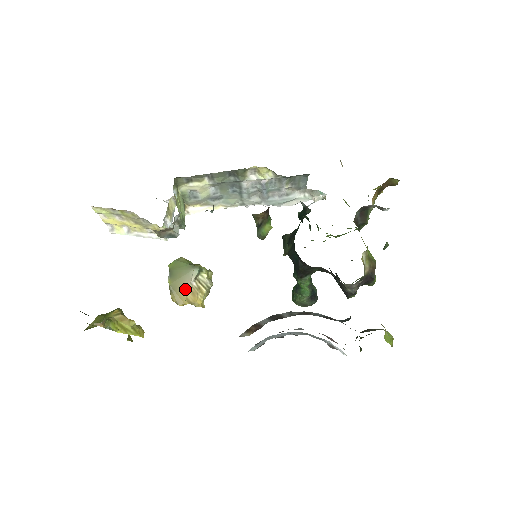
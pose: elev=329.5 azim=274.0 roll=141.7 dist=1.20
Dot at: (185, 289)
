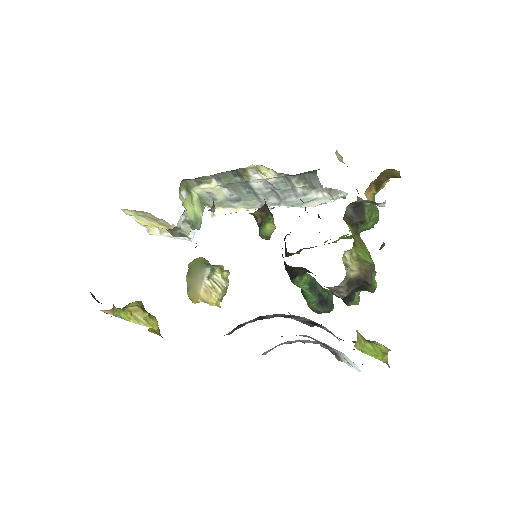
Dot at: (198, 287)
